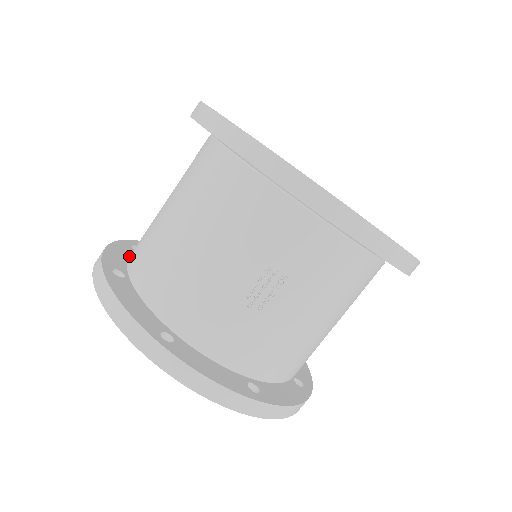
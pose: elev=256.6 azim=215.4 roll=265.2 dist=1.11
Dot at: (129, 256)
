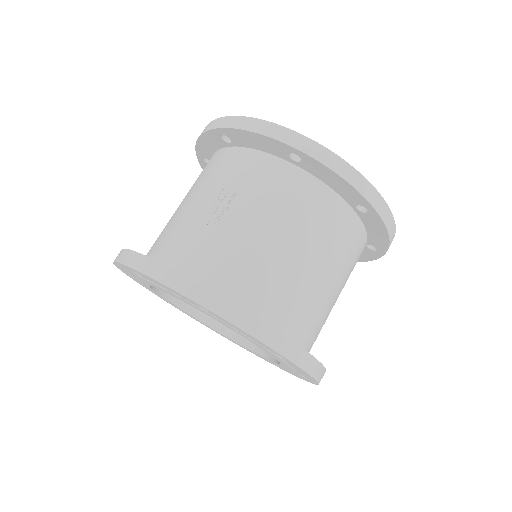
Dot at: occluded
